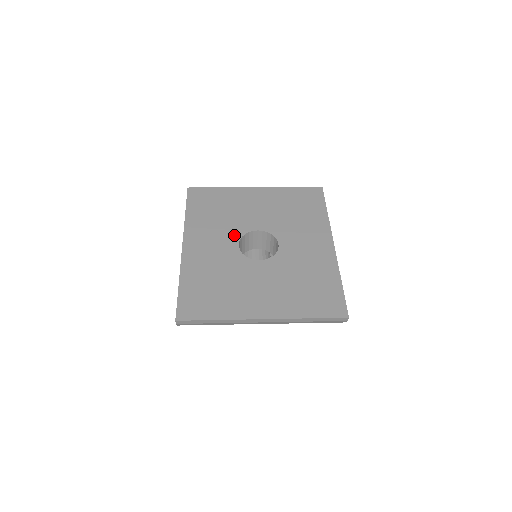
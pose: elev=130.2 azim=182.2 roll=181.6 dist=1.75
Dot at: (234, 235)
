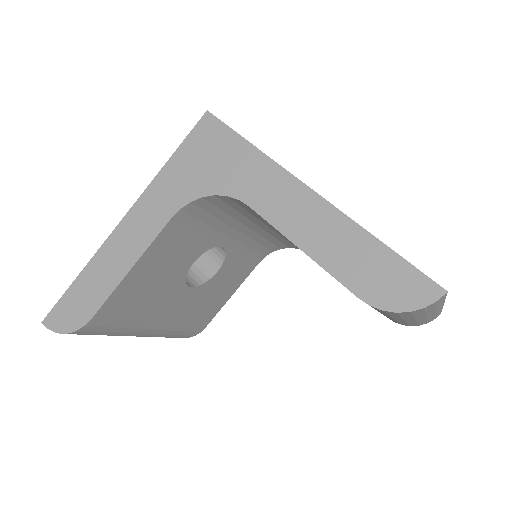
Dot at: occluded
